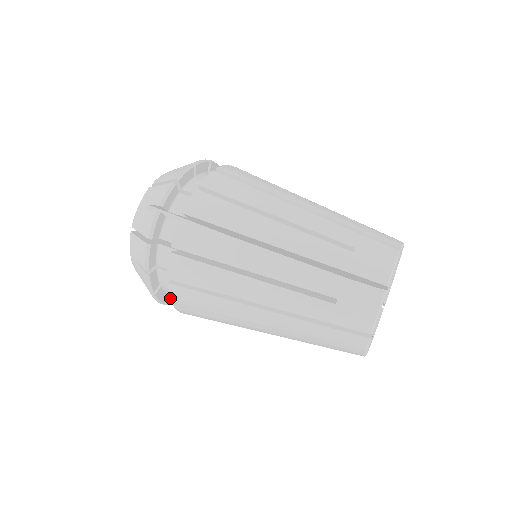
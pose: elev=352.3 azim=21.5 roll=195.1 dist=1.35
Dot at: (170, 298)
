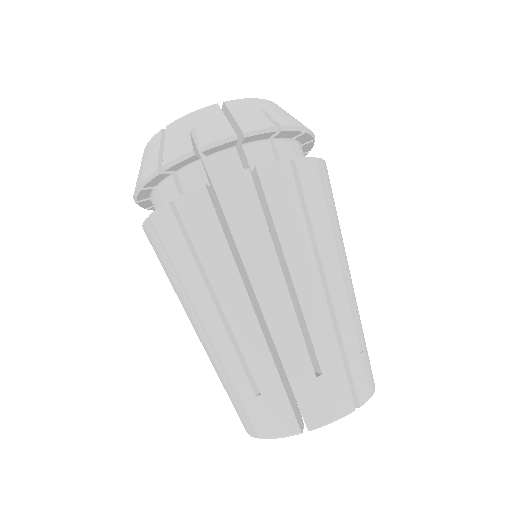
Dot at: (143, 225)
